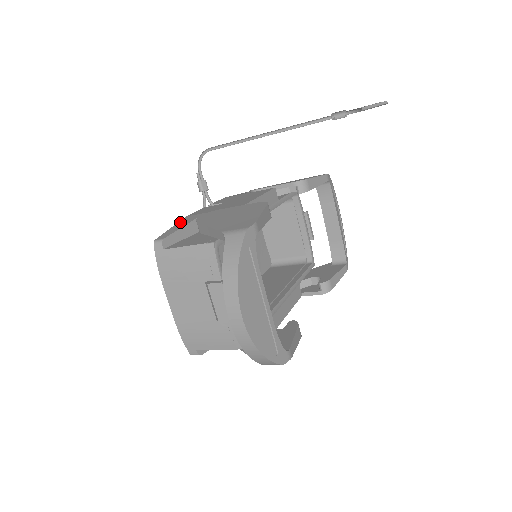
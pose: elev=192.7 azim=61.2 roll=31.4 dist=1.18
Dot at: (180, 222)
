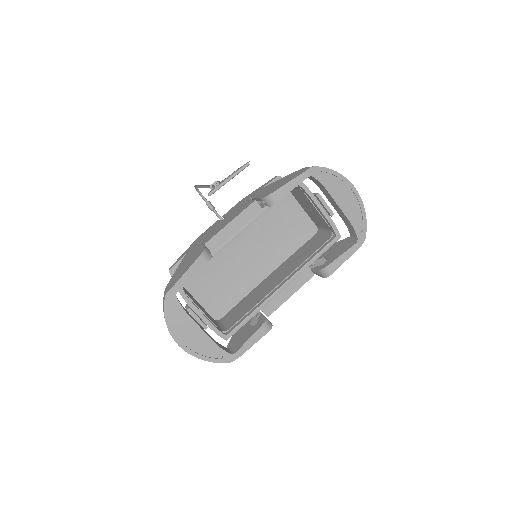
Dot at: (190, 247)
